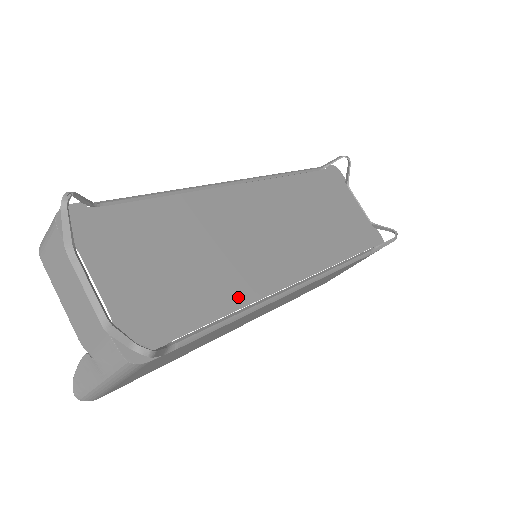
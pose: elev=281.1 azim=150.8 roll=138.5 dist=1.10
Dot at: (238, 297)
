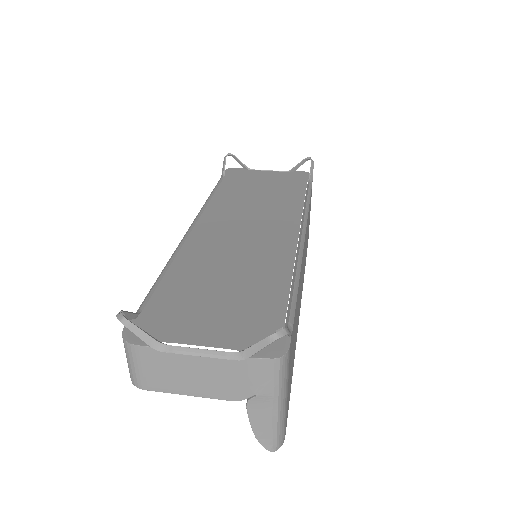
Dot at: (282, 271)
